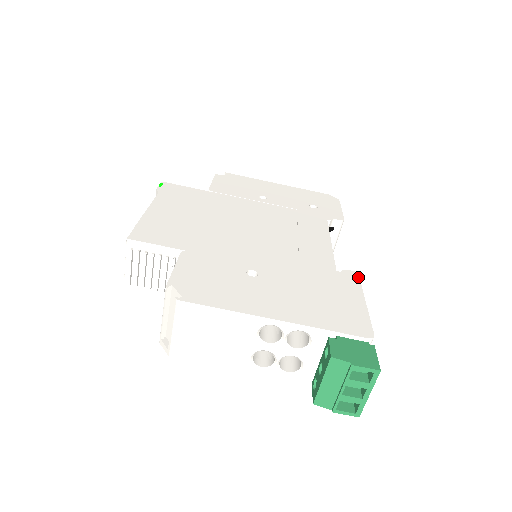
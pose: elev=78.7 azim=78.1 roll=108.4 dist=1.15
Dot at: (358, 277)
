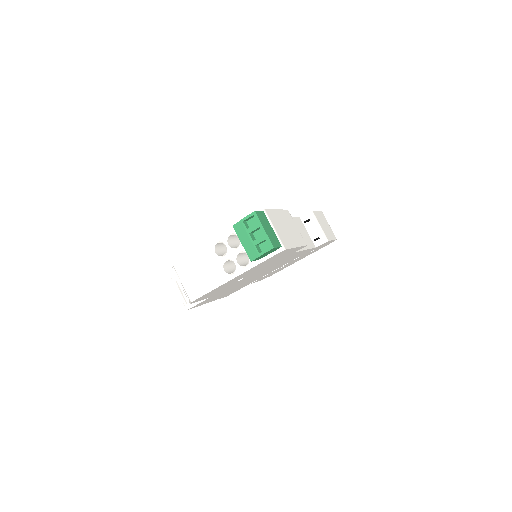
Dot at: (286, 210)
